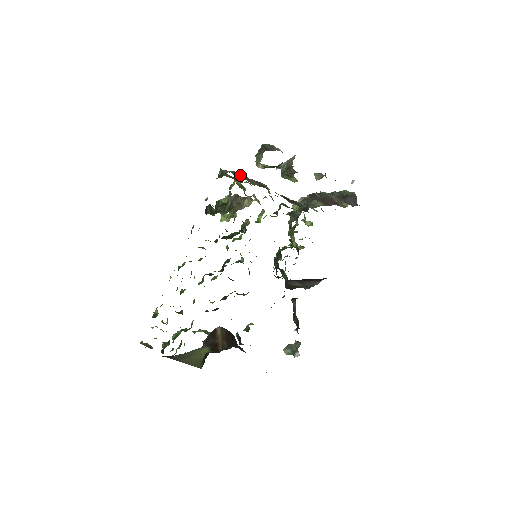
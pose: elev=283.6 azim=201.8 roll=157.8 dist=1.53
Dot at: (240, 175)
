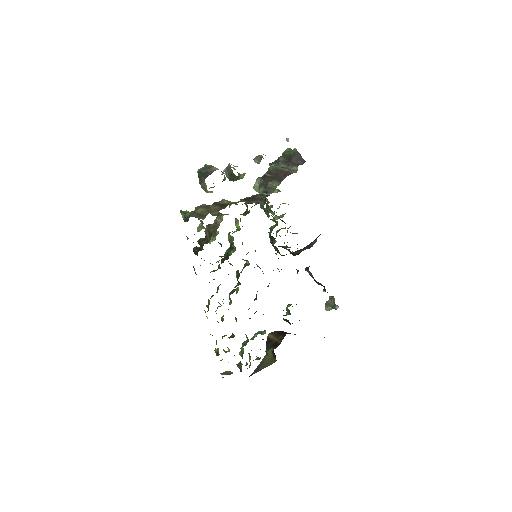
Dot at: (200, 211)
